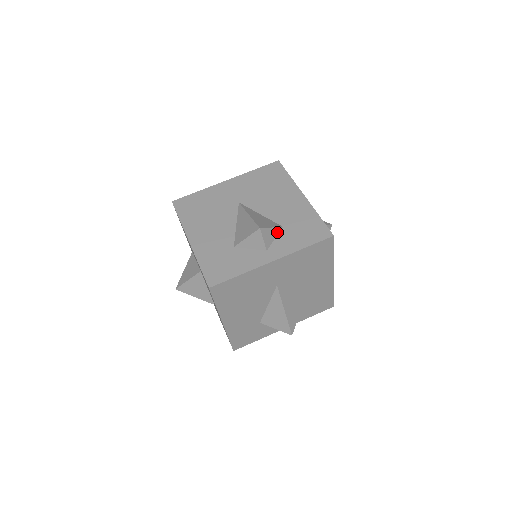
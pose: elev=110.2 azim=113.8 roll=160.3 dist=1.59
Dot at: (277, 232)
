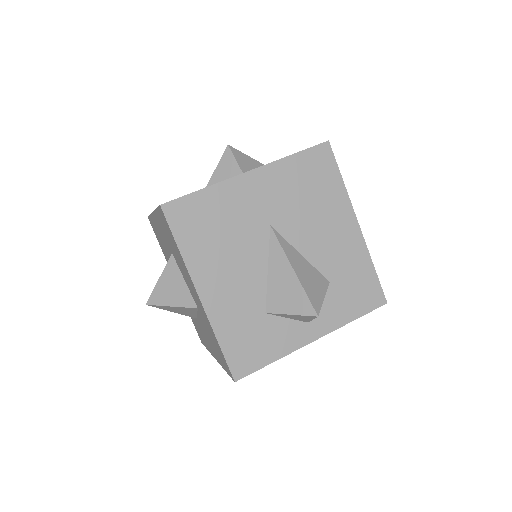
Dot at: (258, 166)
